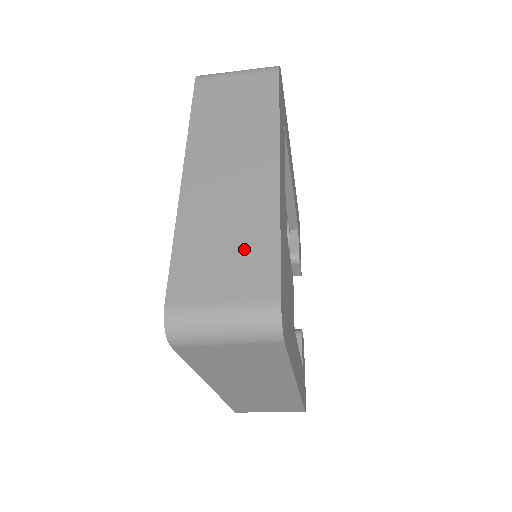
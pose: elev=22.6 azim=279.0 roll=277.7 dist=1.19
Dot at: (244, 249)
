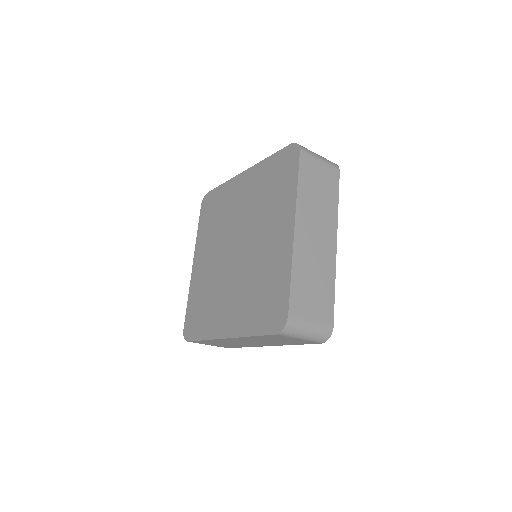
Dot at: (321, 293)
